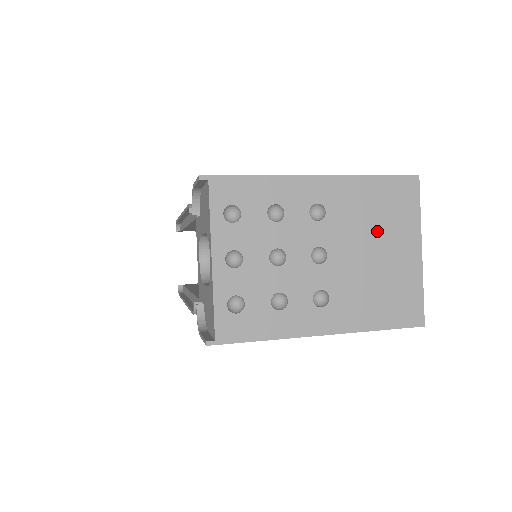
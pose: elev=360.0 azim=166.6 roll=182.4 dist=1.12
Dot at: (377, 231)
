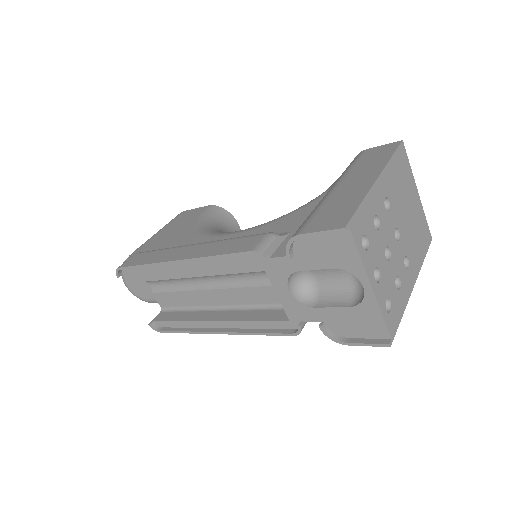
Dot at: (405, 195)
